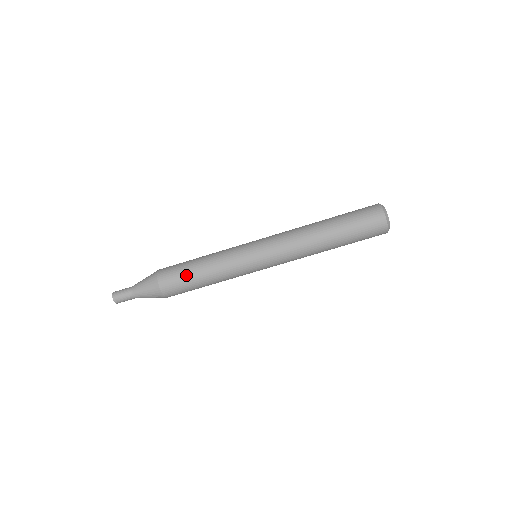
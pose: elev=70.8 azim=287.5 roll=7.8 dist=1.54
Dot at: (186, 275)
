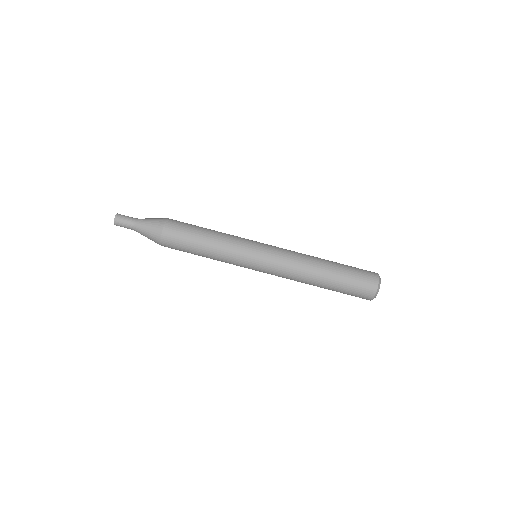
Dot at: (194, 227)
